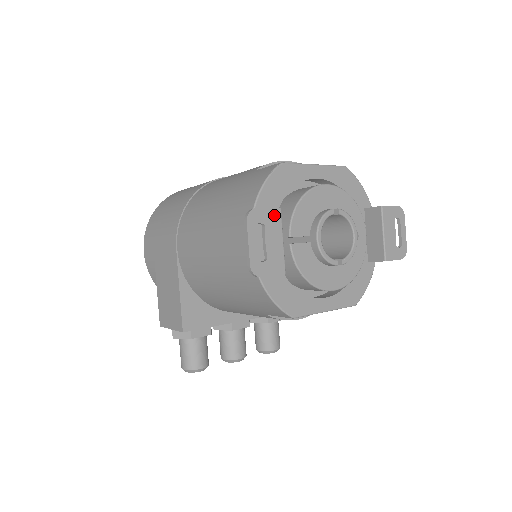
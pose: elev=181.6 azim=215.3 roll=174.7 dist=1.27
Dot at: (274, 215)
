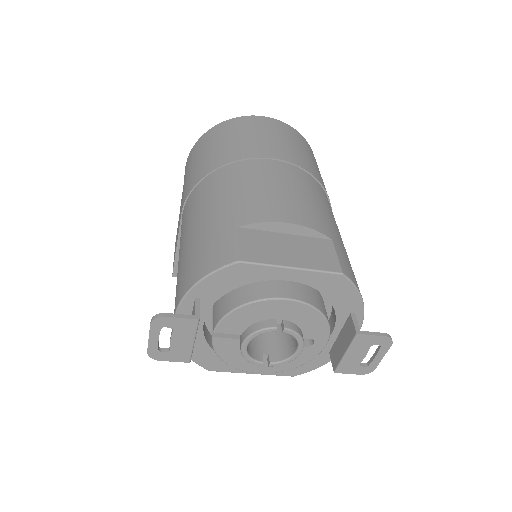
Dot at: (188, 324)
